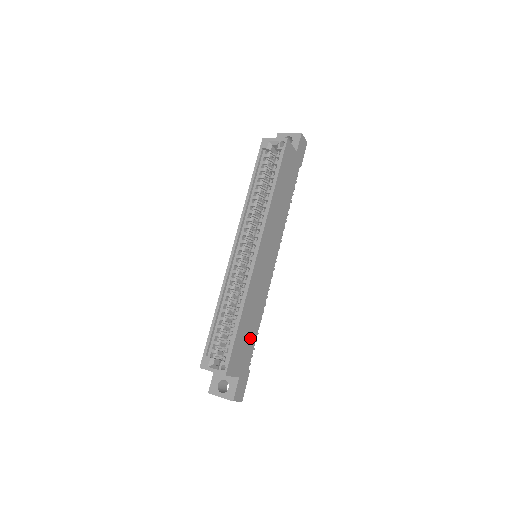
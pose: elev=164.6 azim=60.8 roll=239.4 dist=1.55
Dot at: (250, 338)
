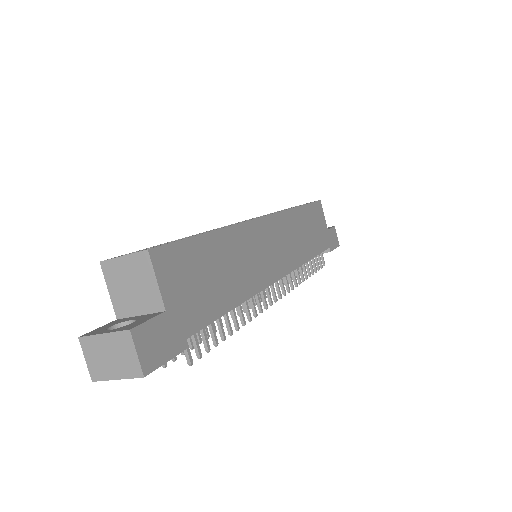
Dot at: (213, 292)
